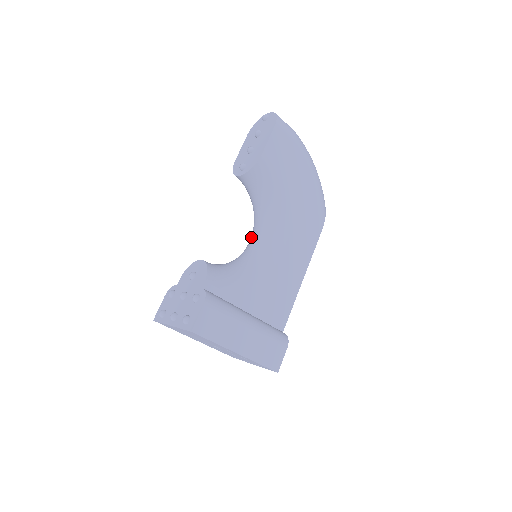
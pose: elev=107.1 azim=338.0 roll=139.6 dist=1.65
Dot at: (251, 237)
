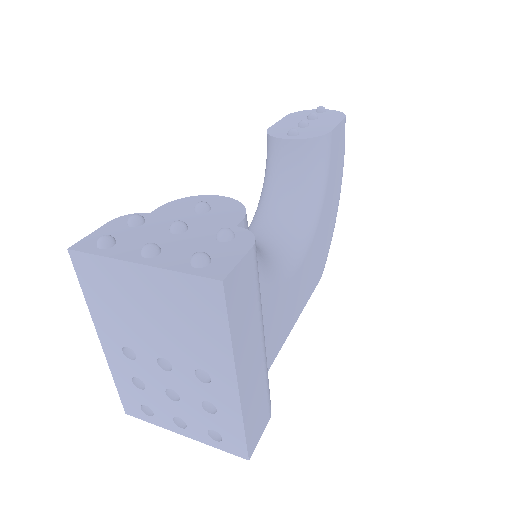
Dot at: (254, 229)
